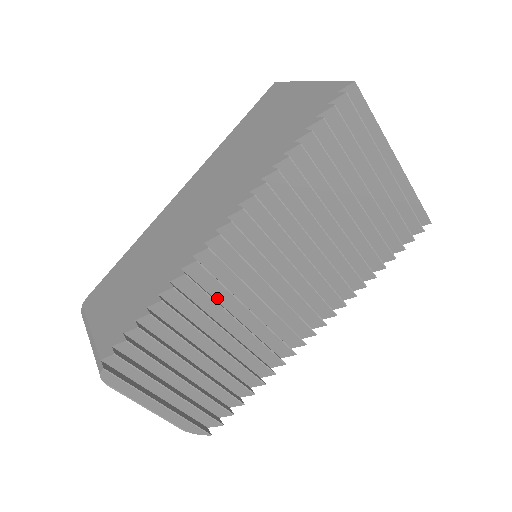
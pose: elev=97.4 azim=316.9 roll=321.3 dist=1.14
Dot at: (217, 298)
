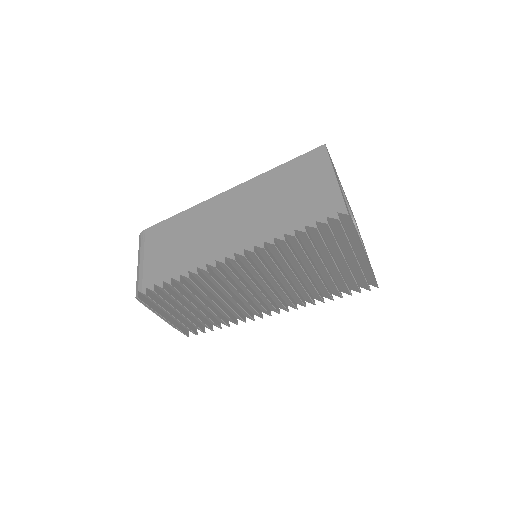
Dot at: (215, 284)
